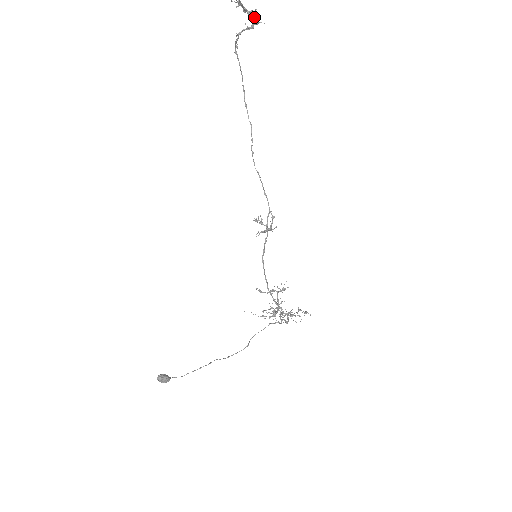
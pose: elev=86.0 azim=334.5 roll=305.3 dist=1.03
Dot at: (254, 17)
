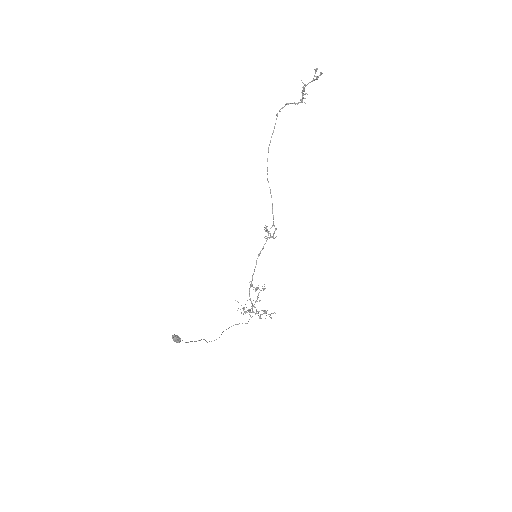
Dot at: (303, 98)
